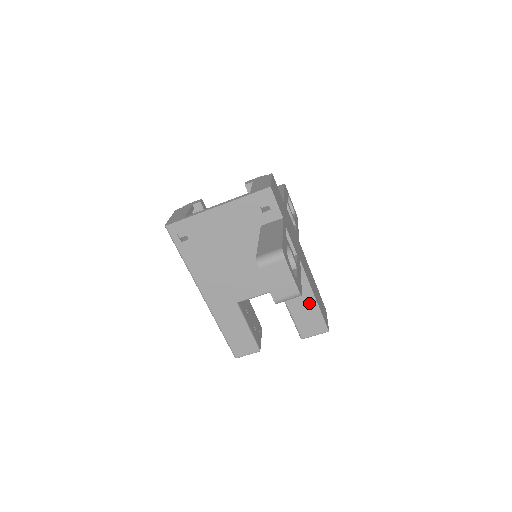
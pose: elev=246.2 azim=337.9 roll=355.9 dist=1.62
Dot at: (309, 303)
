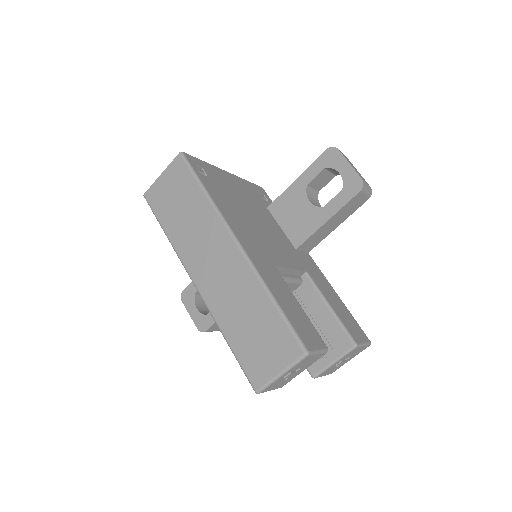
Dot at: (337, 300)
